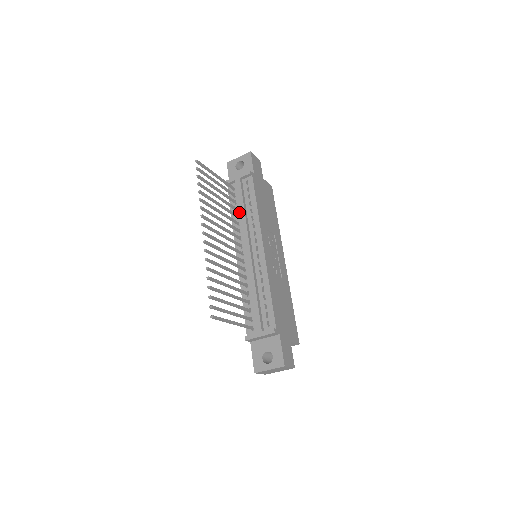
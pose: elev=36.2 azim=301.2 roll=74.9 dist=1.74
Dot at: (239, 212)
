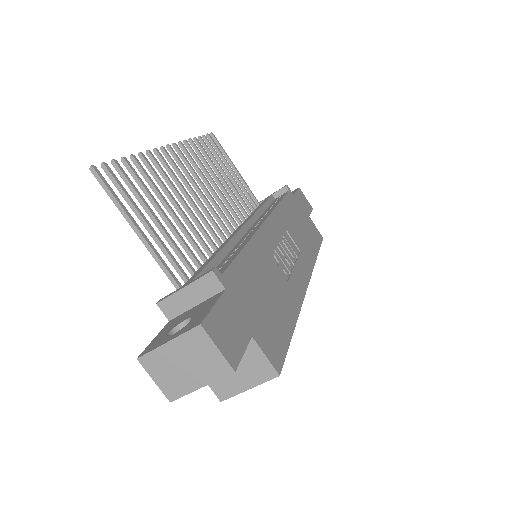
Dot at: occluded
